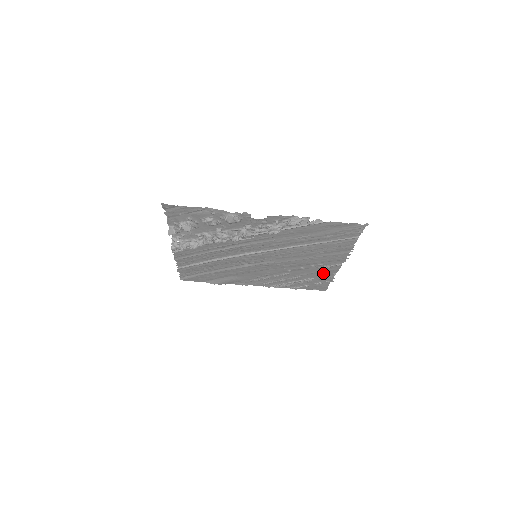
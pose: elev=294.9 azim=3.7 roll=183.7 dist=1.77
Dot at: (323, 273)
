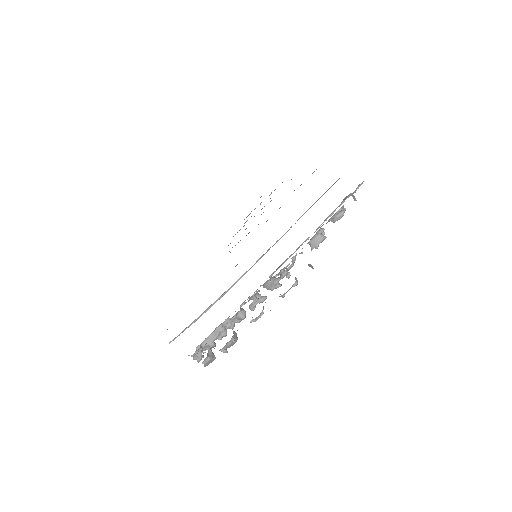
Dot at: occluded
